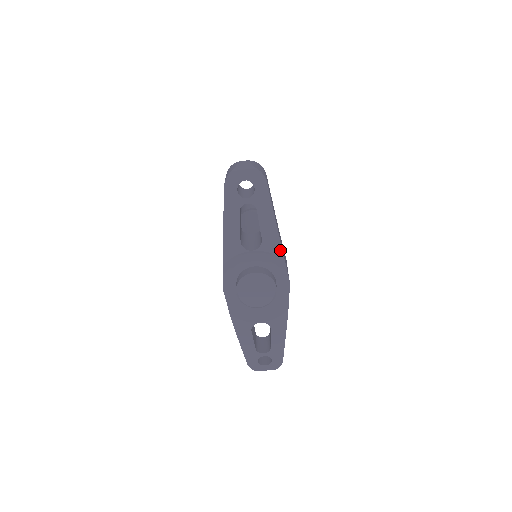
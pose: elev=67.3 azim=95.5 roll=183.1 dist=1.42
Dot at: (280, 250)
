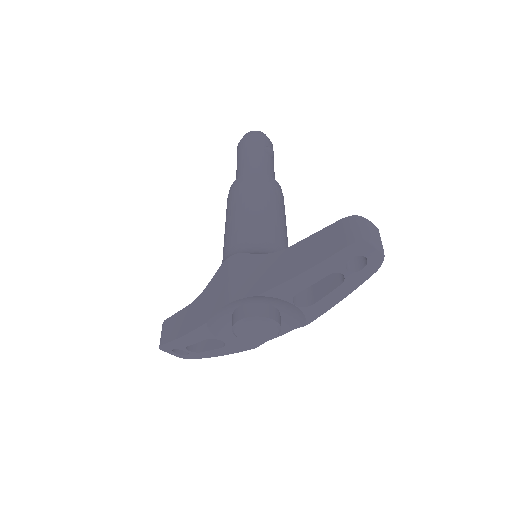
Dot at: (313, 319)
